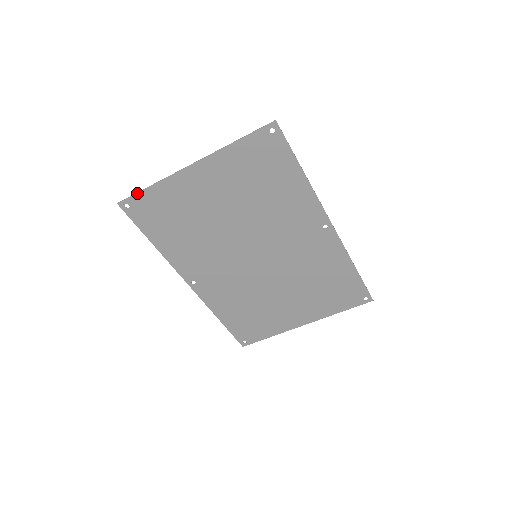
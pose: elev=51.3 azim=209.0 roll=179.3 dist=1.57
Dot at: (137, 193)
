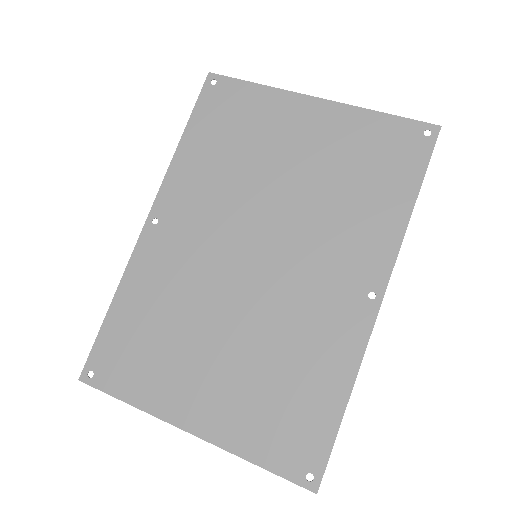
Dot at: (238, 79)
